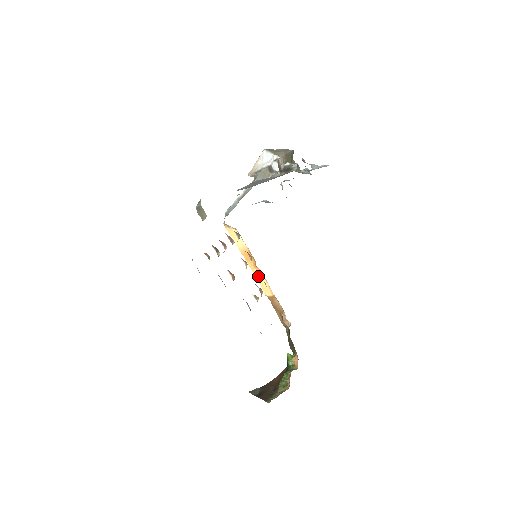
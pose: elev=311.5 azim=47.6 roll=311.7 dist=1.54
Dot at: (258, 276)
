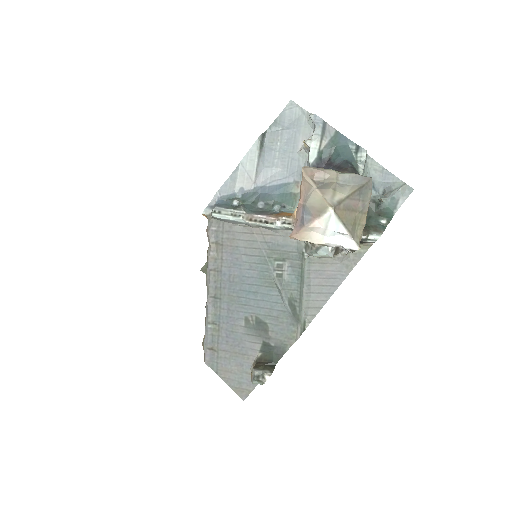
Dot at: occluded
